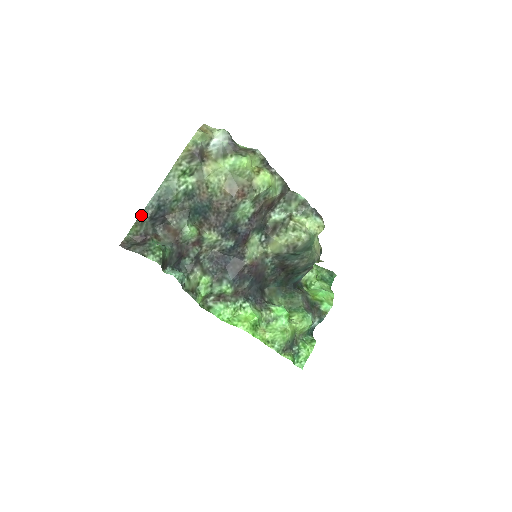
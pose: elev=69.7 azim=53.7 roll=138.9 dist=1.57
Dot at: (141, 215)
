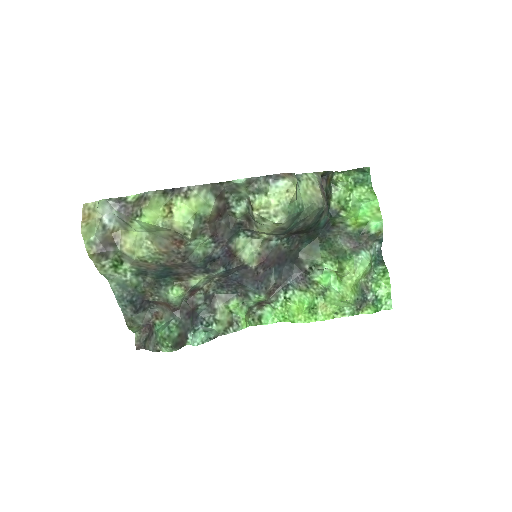
Dot at: (125, 318)
